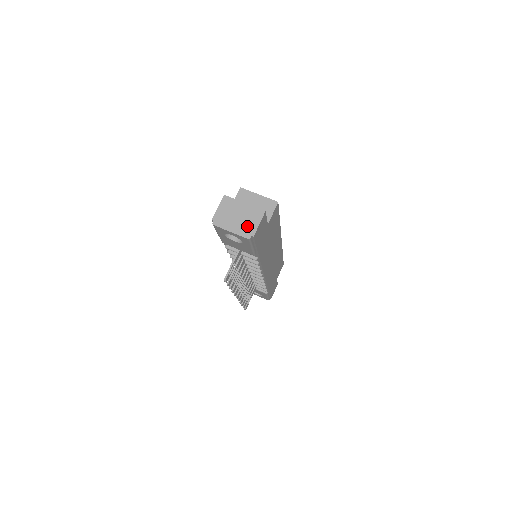
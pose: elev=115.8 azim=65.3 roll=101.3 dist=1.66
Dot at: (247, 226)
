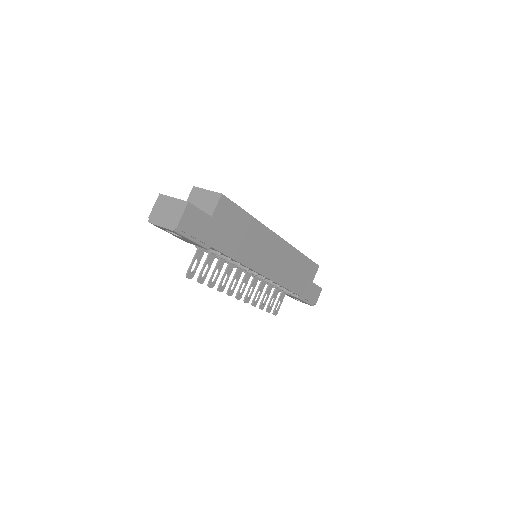
Dot at: (173, 219)
